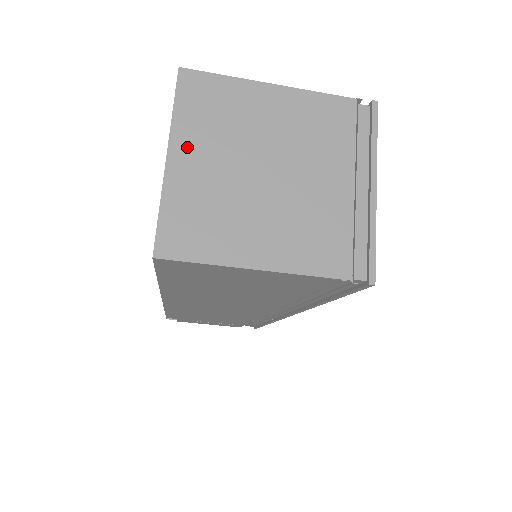
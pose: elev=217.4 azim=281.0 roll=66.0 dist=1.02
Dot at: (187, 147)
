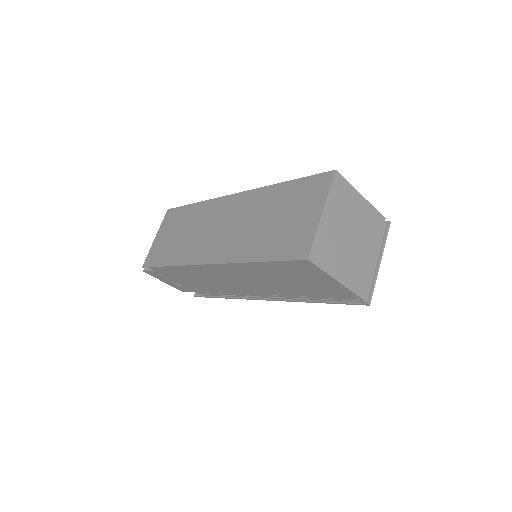
Dot at: (330, 212)
